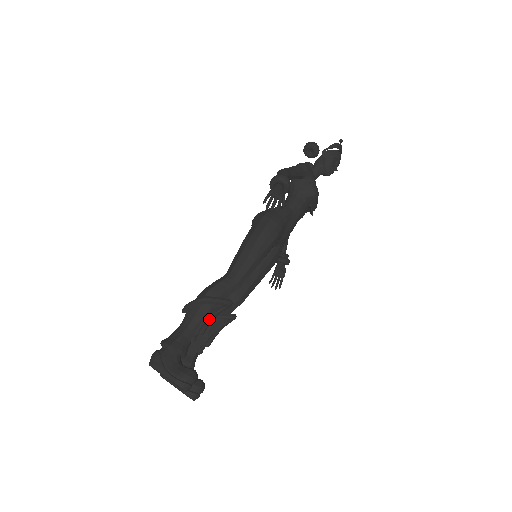
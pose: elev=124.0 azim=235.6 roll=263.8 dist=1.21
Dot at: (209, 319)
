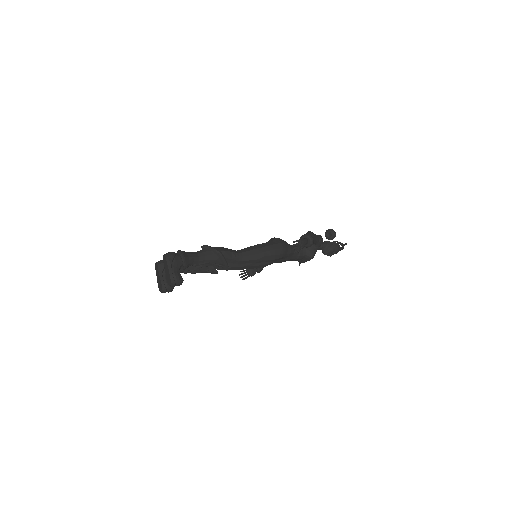
Dot at: (211, 264)
